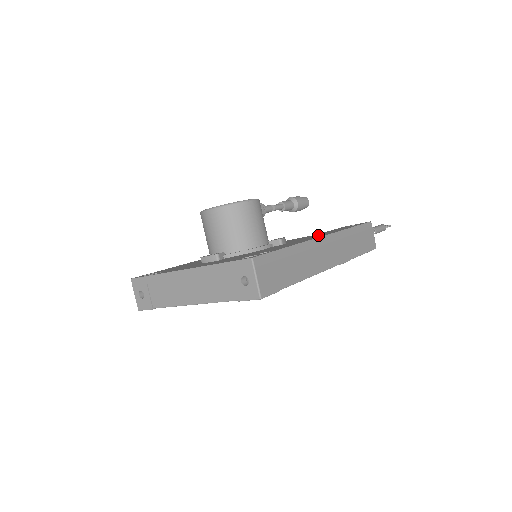
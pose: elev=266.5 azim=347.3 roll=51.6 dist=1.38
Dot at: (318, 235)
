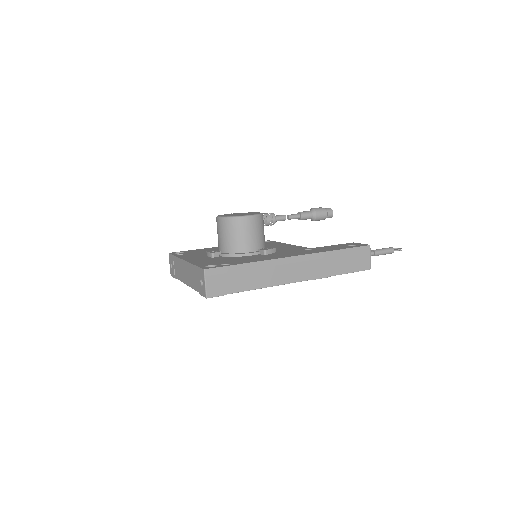
Dot at: (302, 251)
